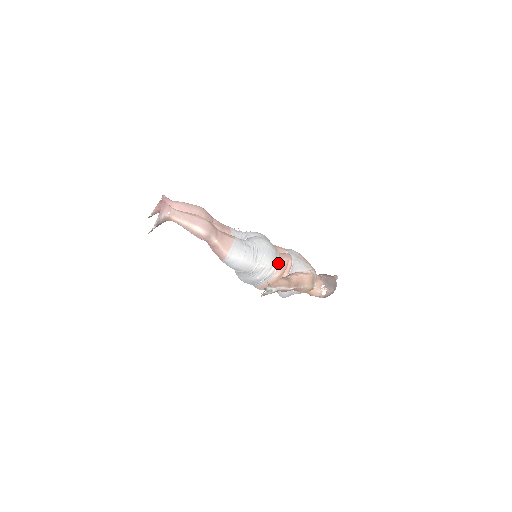
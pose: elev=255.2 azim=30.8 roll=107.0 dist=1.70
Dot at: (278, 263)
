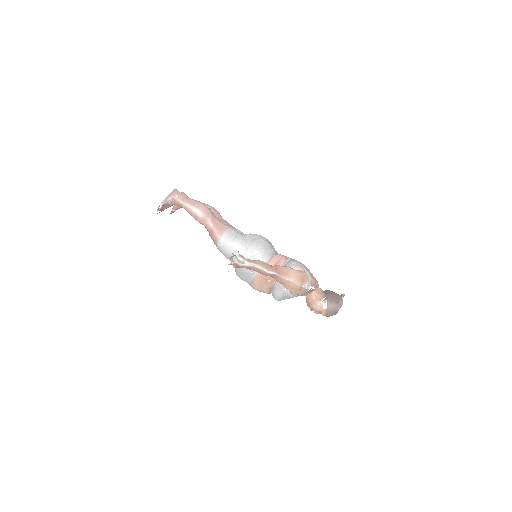
Dot at: (269, 256)
